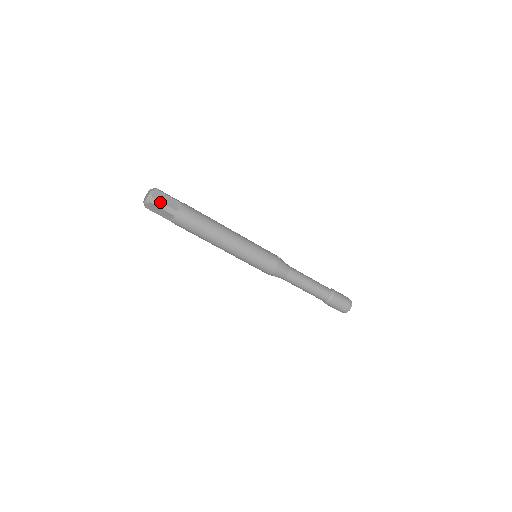
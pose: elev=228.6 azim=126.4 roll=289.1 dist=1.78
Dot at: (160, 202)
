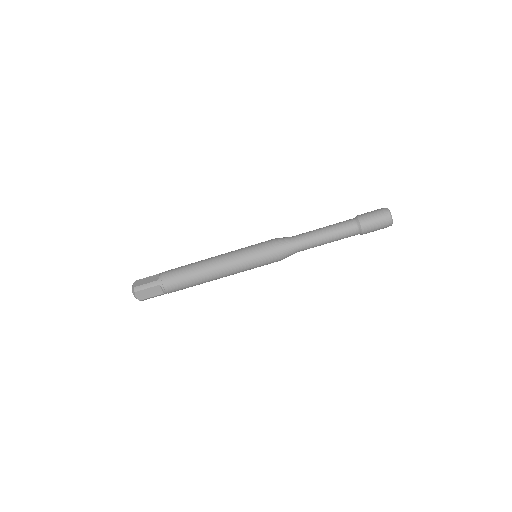
Dot at: (141, 285)
